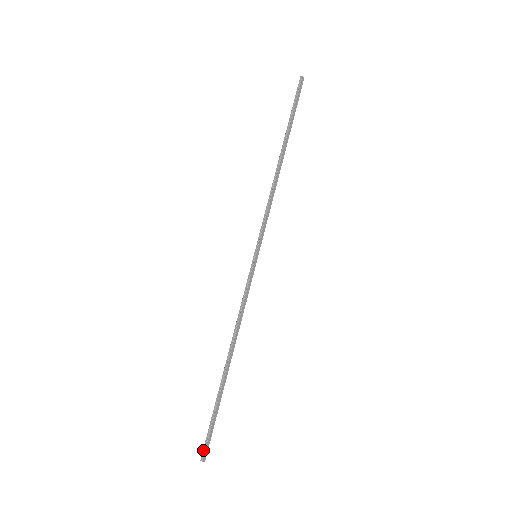
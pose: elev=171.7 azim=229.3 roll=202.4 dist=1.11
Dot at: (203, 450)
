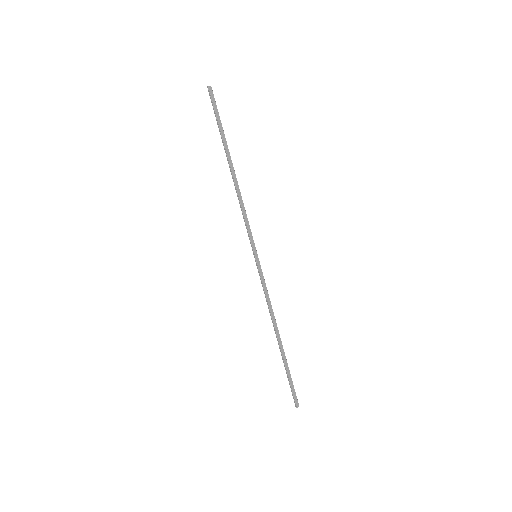
Dot at: (294, 401)
